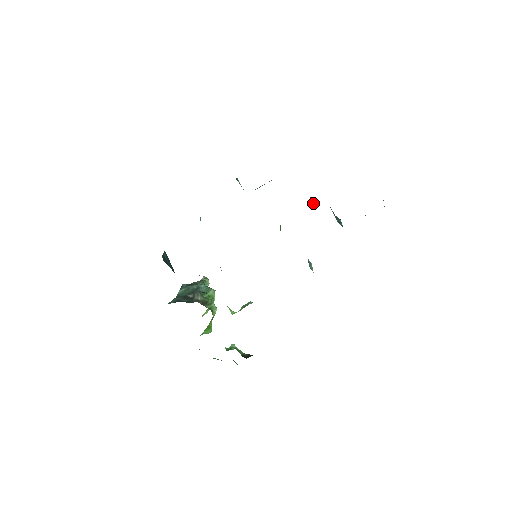
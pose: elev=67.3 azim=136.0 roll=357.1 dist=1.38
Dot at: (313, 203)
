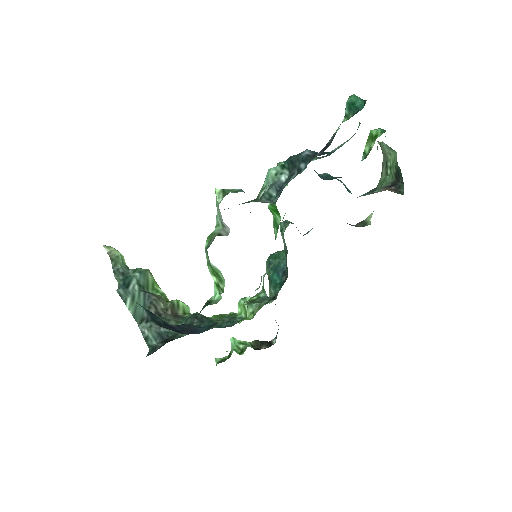
Dot at: (320, 177)
